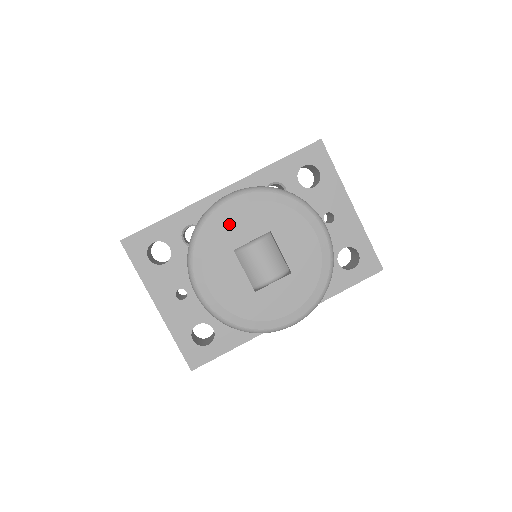
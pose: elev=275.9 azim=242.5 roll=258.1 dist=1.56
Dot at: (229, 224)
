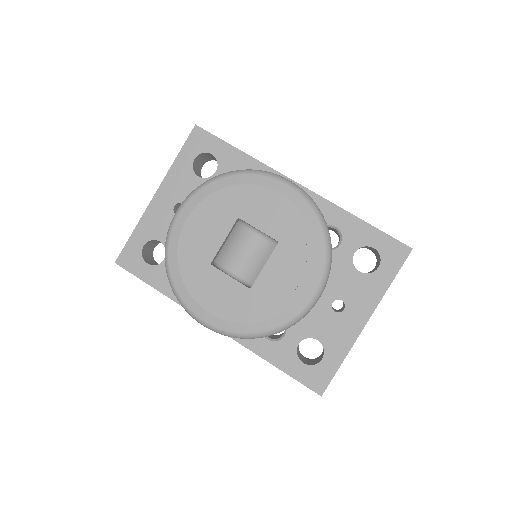
Dot at: (261, 197)
